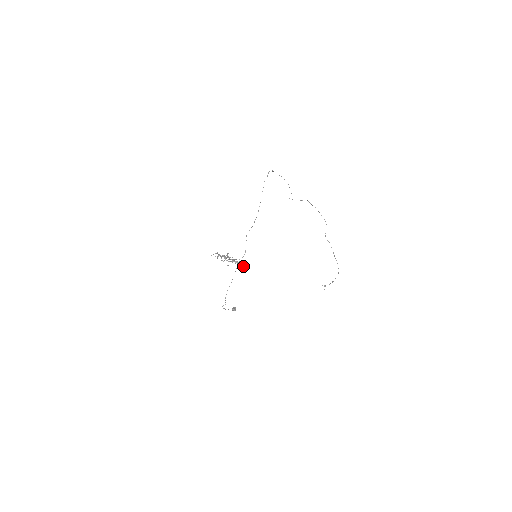
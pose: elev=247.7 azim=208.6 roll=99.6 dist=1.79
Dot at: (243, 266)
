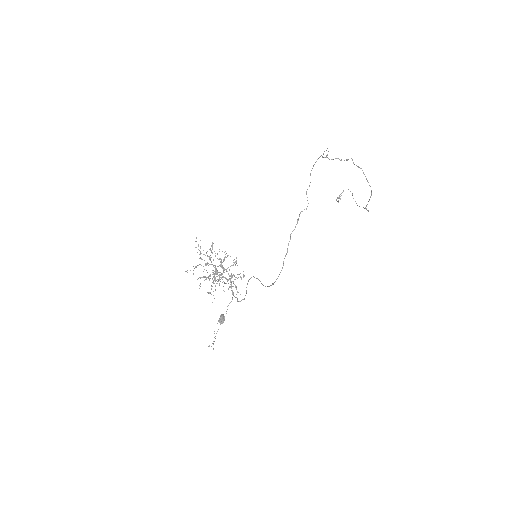
Dot at: (238, 292)
